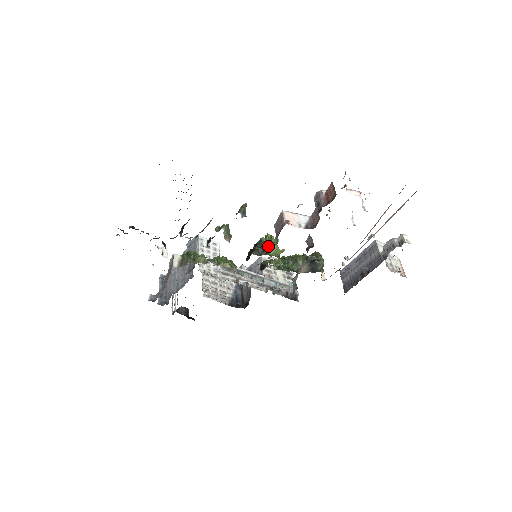
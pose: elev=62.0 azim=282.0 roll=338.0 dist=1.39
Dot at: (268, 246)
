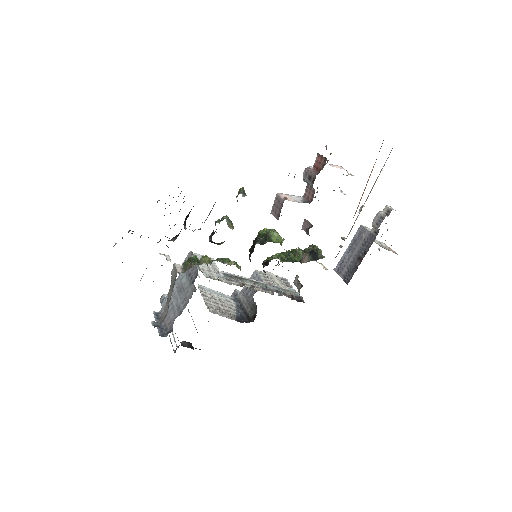
Dot at: (269, 235)
